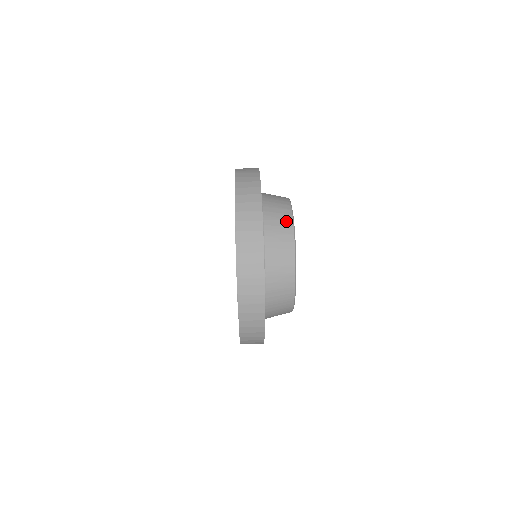
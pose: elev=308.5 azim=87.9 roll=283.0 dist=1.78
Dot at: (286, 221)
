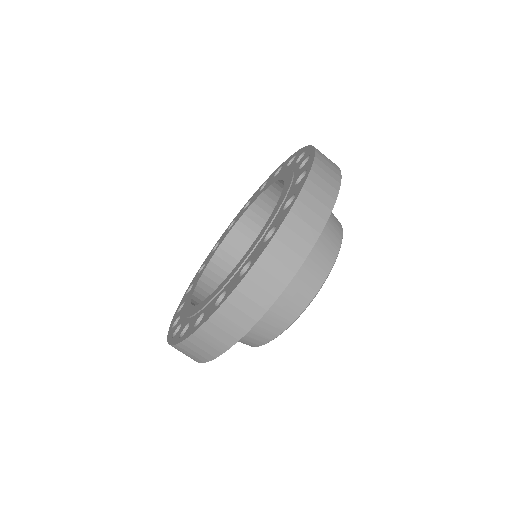
Dot at: occluded
